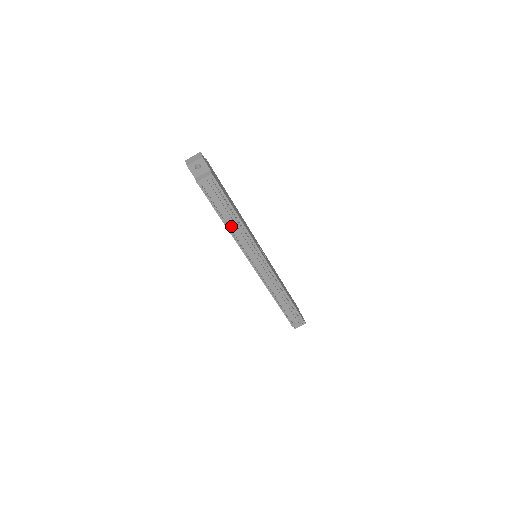
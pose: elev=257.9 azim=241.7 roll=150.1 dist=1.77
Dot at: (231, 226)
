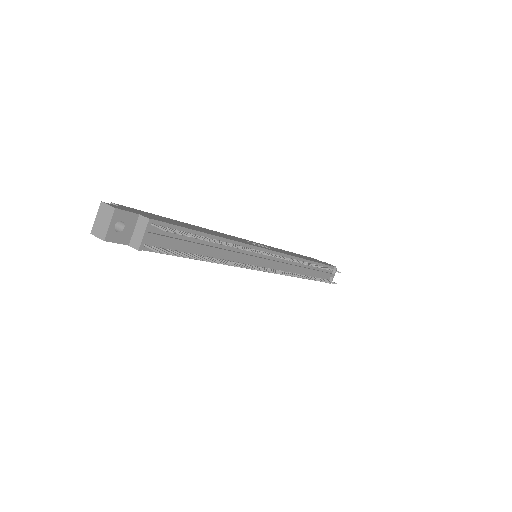
Dot at: (216, 256)
